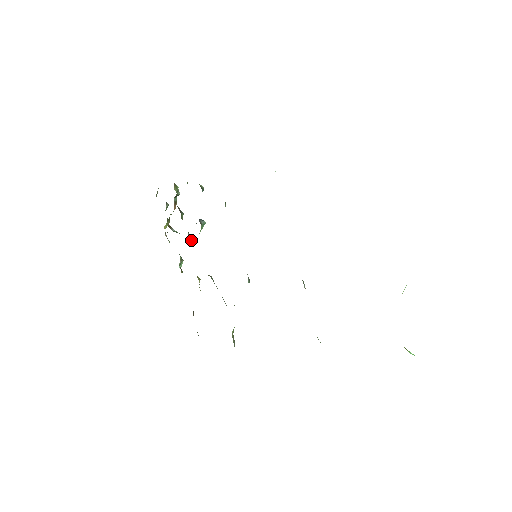
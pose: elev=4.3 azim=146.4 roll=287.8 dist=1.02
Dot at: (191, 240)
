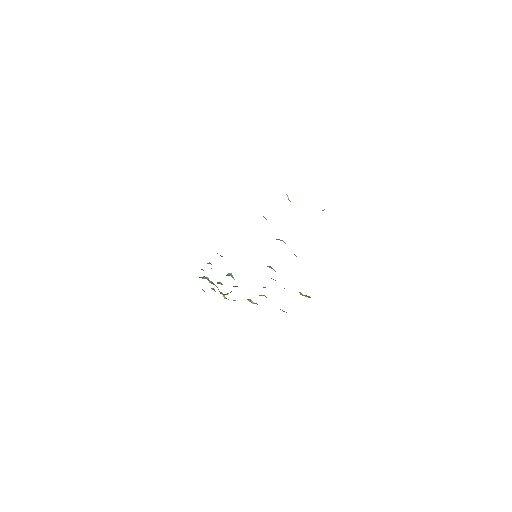
Dot at: occluded
